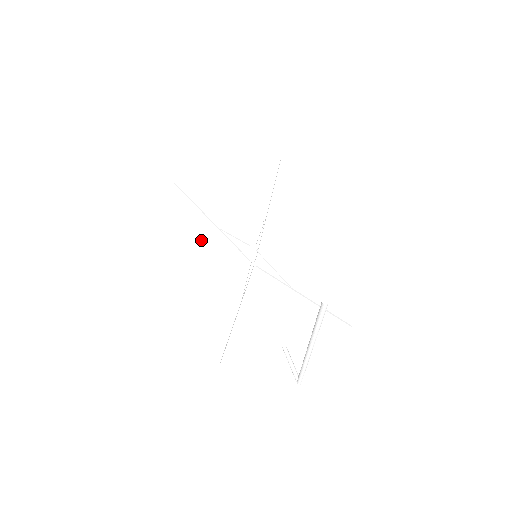
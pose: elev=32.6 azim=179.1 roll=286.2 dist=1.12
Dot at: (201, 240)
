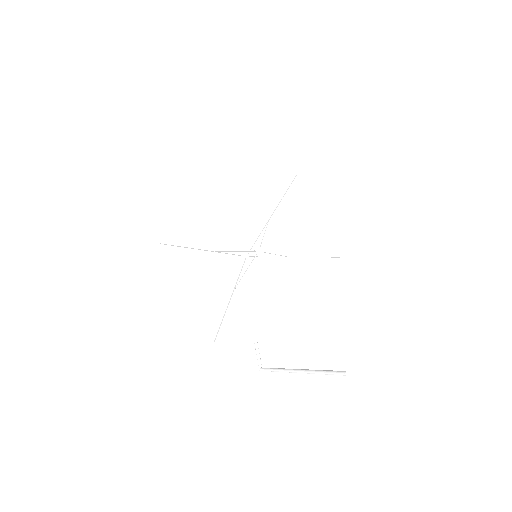
Dot at: (217, 223)
